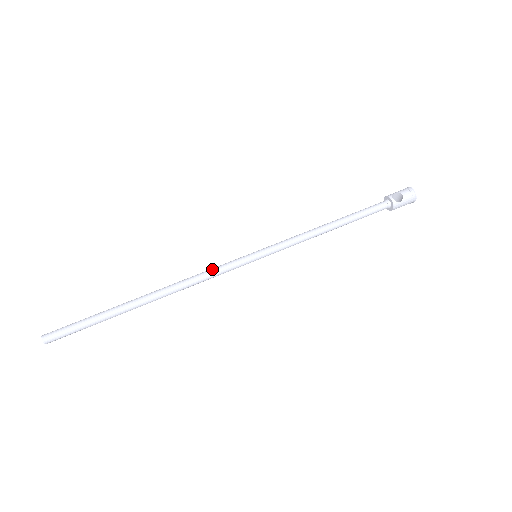
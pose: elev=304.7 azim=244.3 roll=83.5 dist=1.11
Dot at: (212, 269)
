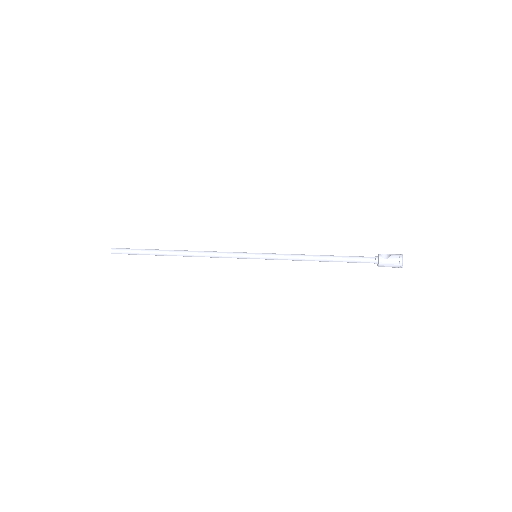
Dot at: occluded
